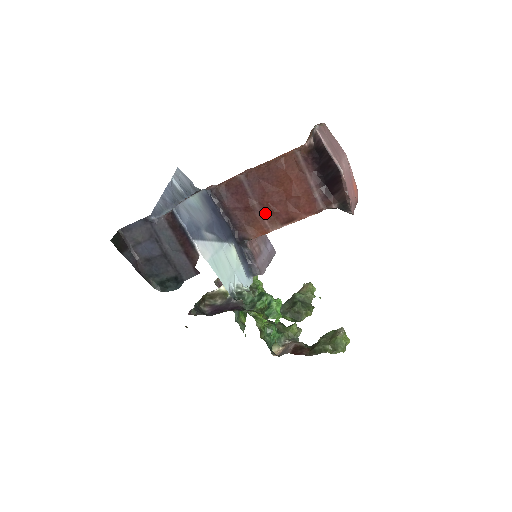
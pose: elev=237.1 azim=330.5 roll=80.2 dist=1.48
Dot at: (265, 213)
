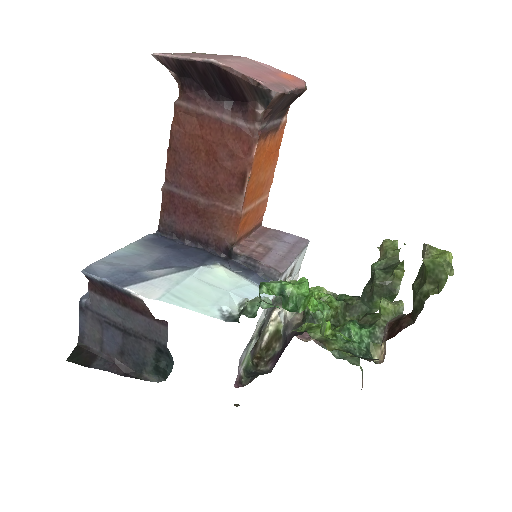
Dot at: (217, 199)
